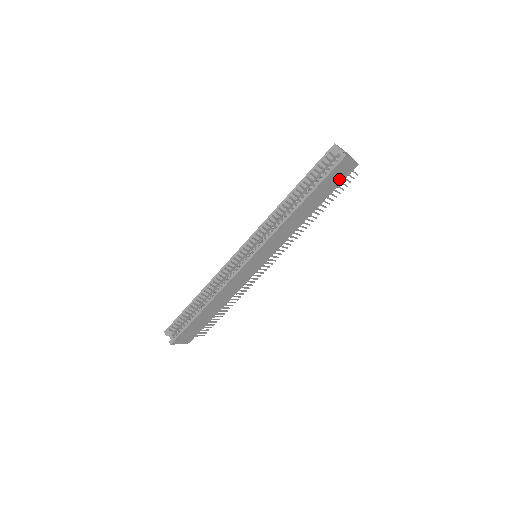
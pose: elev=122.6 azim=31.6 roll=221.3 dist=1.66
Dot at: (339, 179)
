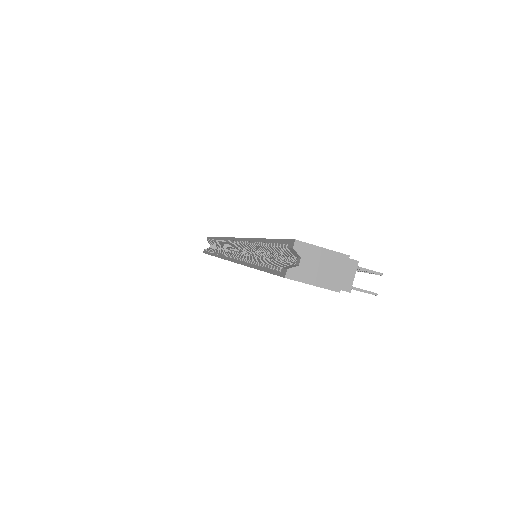
Dot at: occluded
